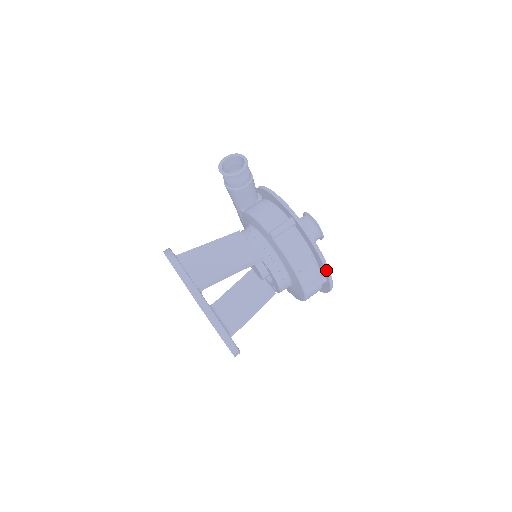
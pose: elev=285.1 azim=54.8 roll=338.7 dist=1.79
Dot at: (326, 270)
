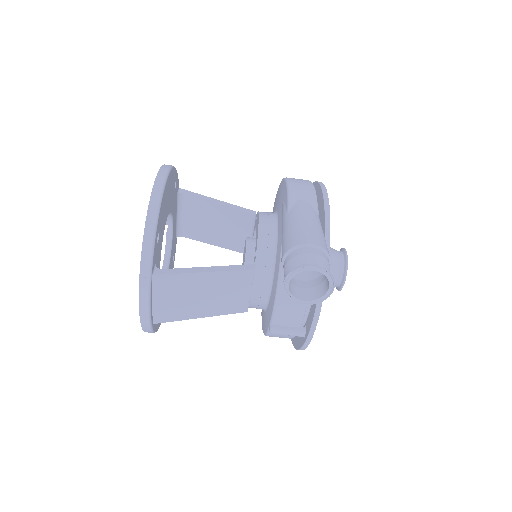
Dot at: occluded
